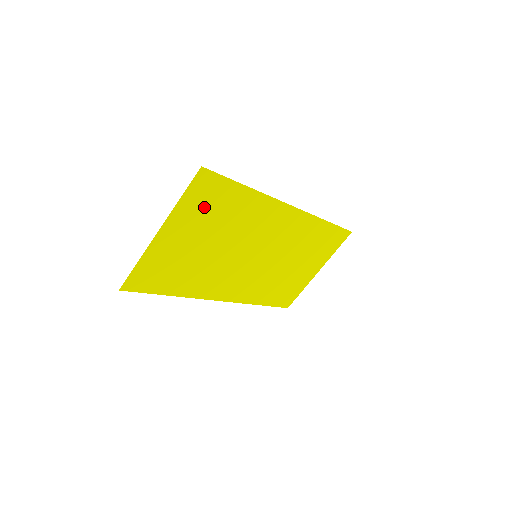
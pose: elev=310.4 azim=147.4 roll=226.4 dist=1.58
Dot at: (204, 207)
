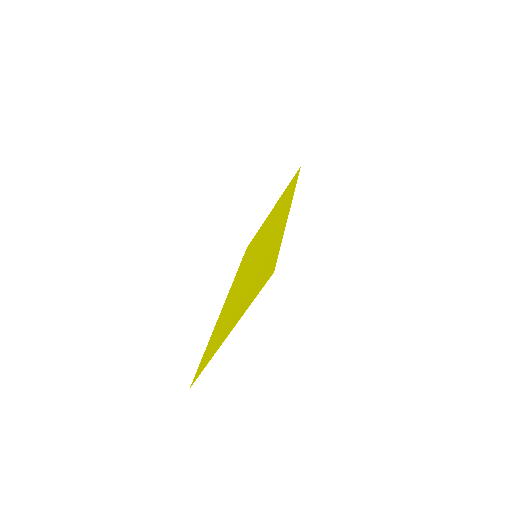
Dot at: (256, 284)
